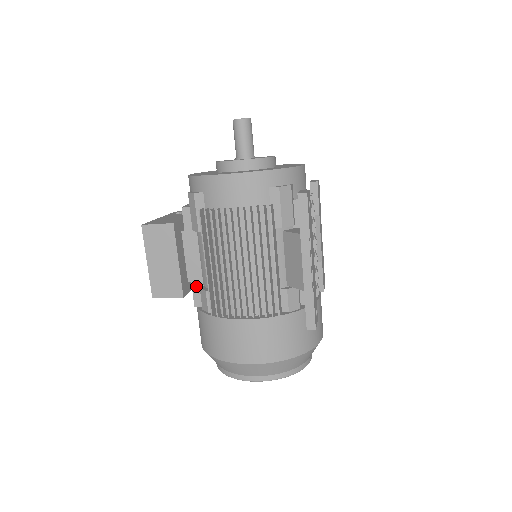
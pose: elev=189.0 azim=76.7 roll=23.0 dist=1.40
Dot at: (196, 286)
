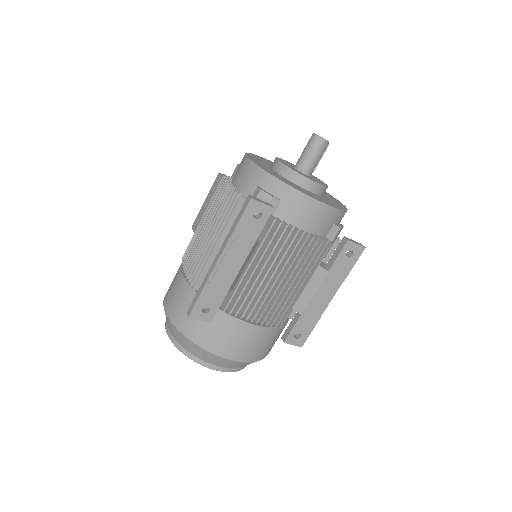
Dot at: occluded
